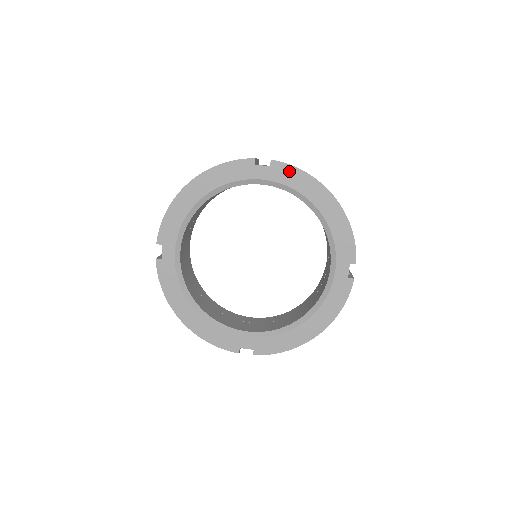
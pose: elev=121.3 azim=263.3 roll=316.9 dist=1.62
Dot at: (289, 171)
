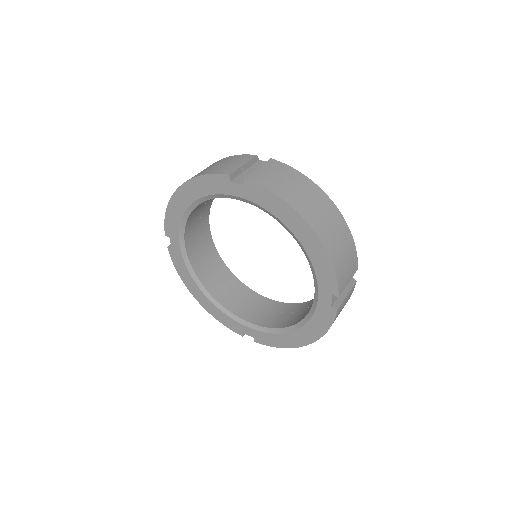
Dot at: (263, 193)
